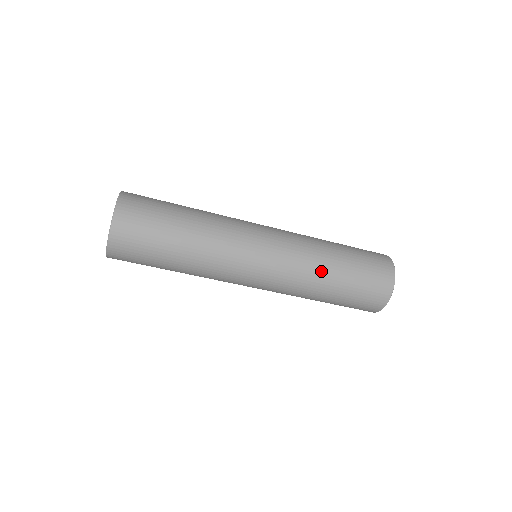
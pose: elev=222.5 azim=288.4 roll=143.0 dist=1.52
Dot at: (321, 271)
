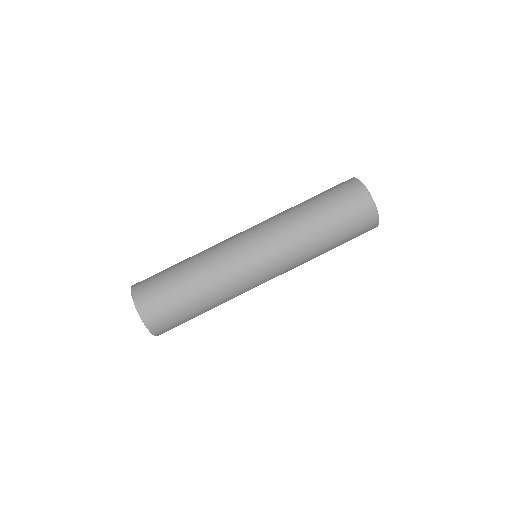
Dot at: (294, 211)
